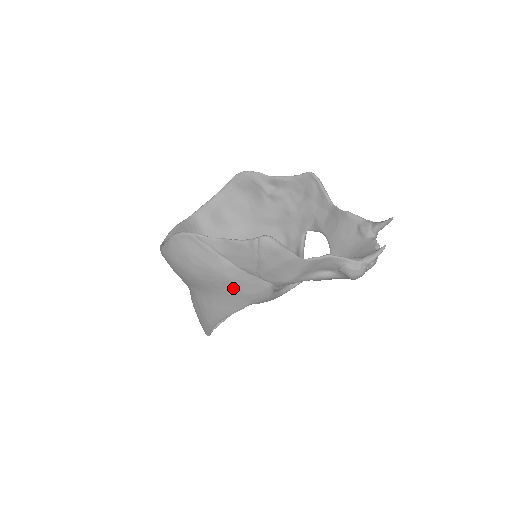
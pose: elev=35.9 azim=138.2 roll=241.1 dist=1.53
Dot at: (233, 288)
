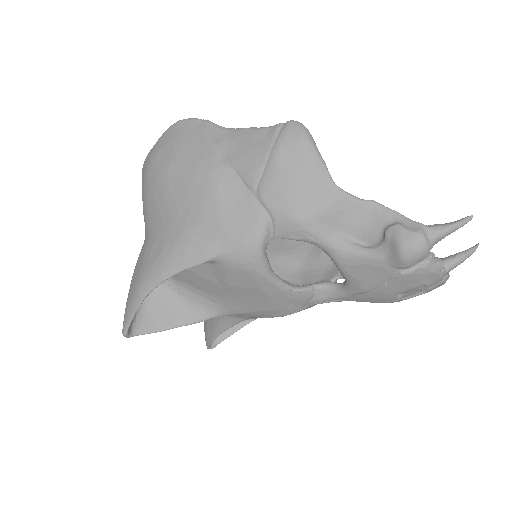
Dot at: (210, 208)
